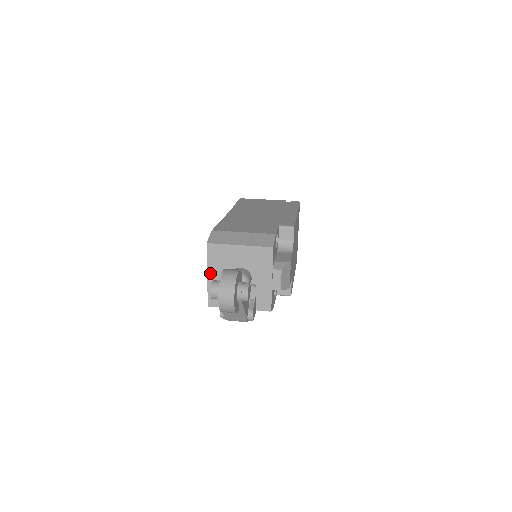
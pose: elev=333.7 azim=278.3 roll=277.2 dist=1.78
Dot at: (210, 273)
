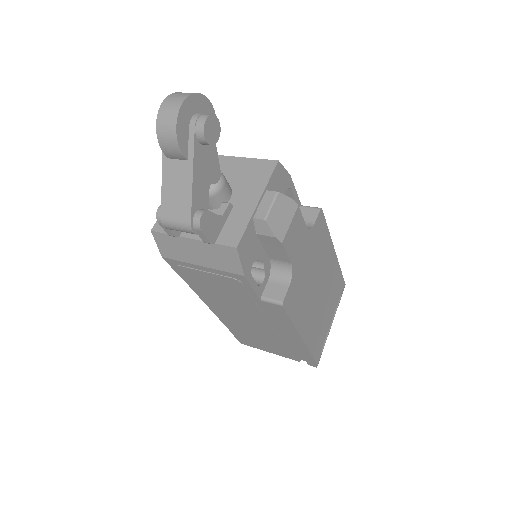
Dot at: occluded
